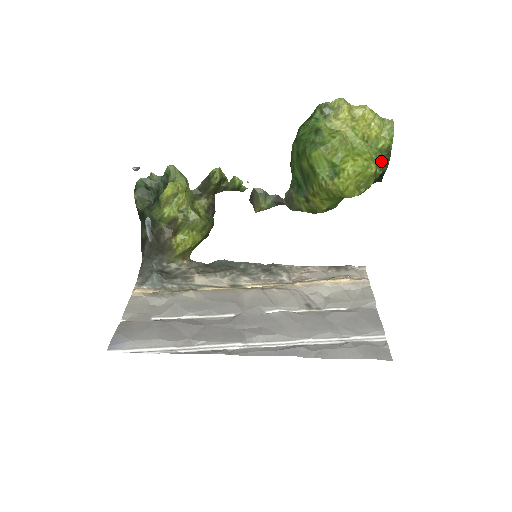
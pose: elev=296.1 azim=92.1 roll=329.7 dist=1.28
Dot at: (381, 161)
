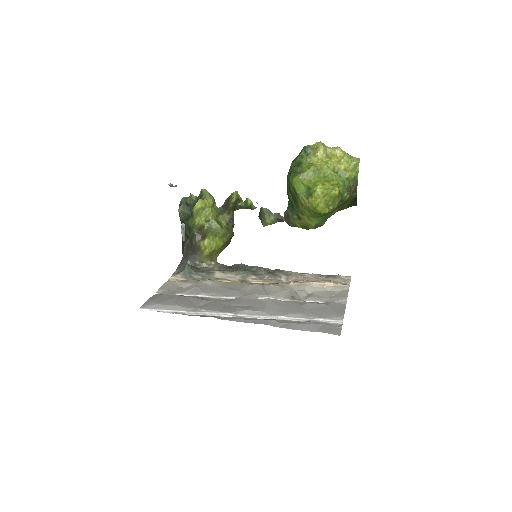
Dot at: (349, 188)
